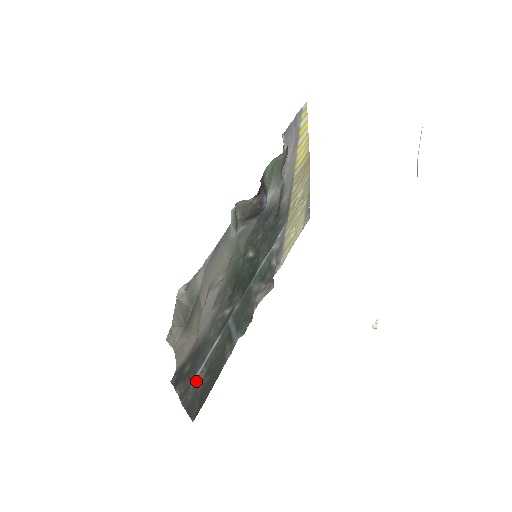
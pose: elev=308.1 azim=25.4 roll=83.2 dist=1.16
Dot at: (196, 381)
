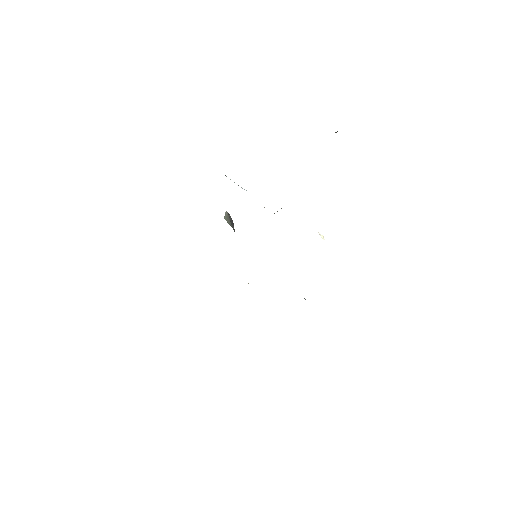
Dot at: occluded
